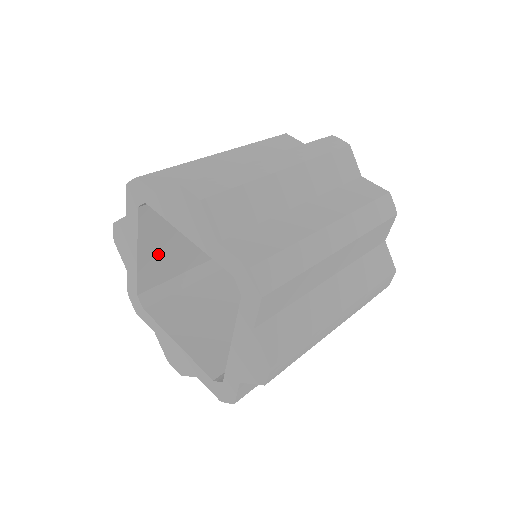
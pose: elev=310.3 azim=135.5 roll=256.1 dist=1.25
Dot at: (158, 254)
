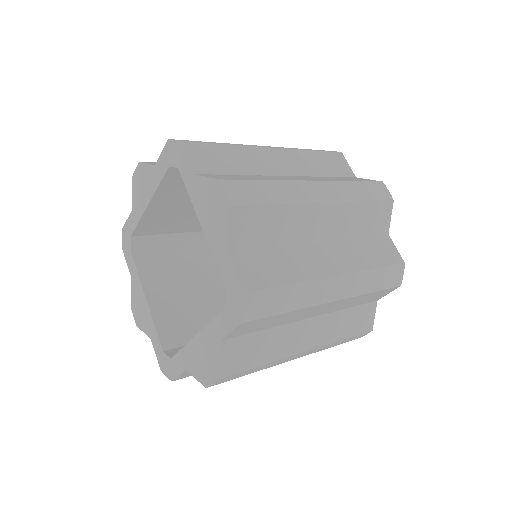
Dot at: (168, 210)
